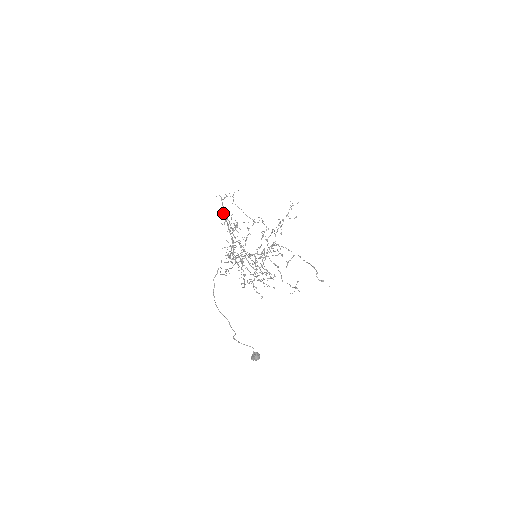
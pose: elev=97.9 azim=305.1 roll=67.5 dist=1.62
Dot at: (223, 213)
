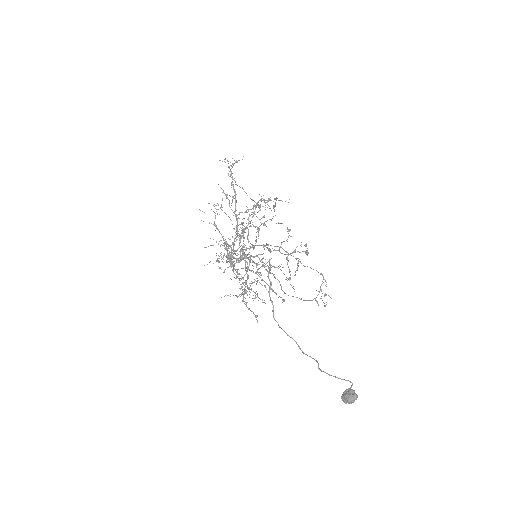
Dot at: (235, 184)
